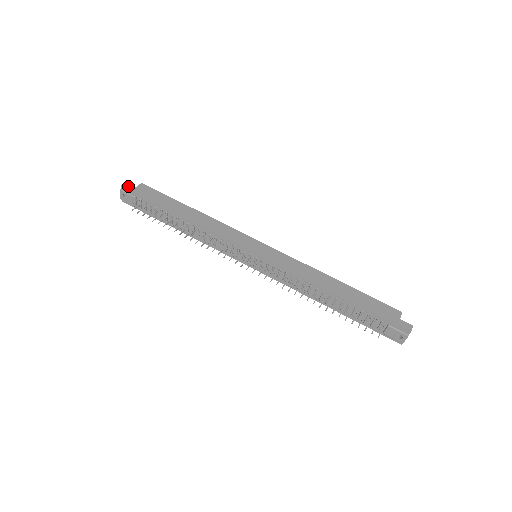
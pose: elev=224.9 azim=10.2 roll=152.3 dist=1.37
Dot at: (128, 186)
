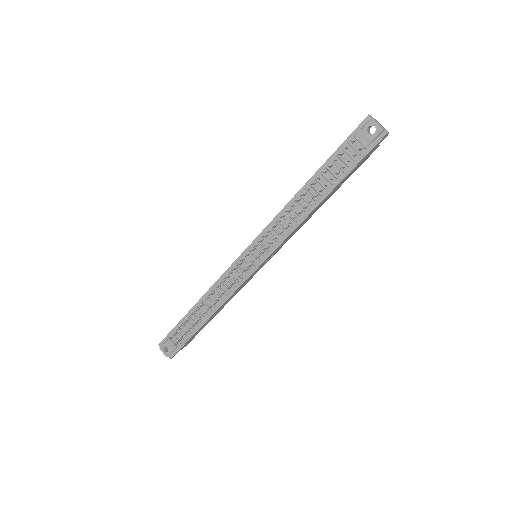
Dot at: (163, 340)
